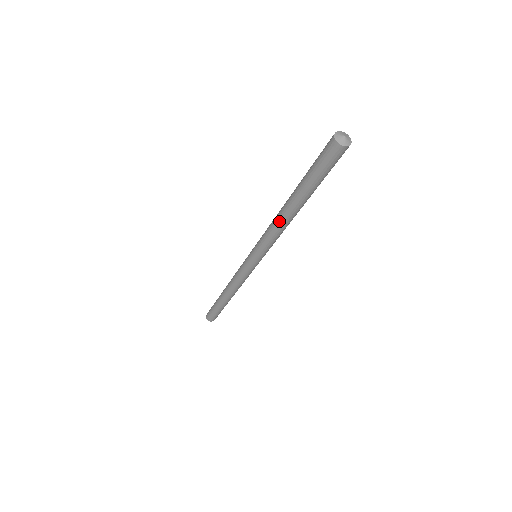
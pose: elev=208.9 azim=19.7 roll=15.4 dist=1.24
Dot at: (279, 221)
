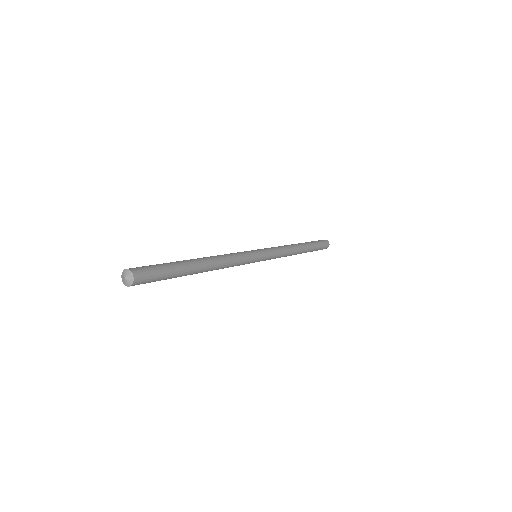
Dot at: (212, 270)
